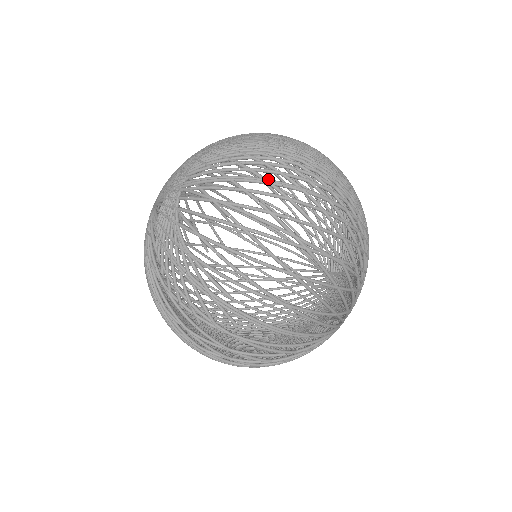
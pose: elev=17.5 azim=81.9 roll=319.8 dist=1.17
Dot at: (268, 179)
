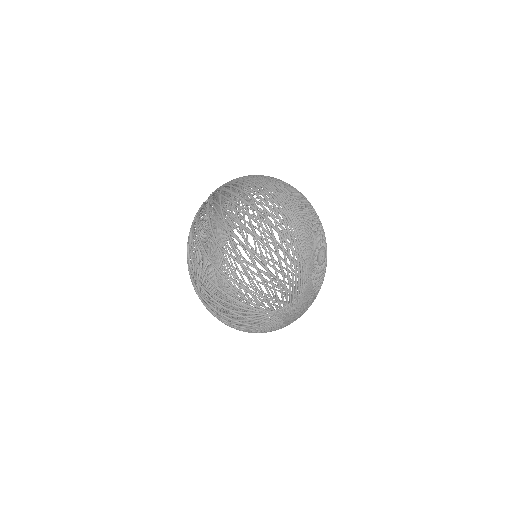
Dot at: (232, 191)
